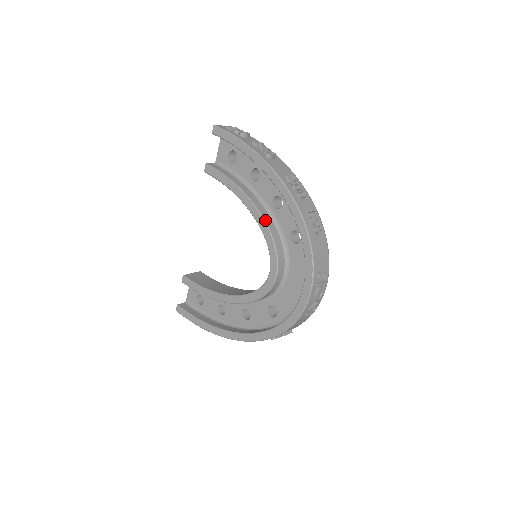
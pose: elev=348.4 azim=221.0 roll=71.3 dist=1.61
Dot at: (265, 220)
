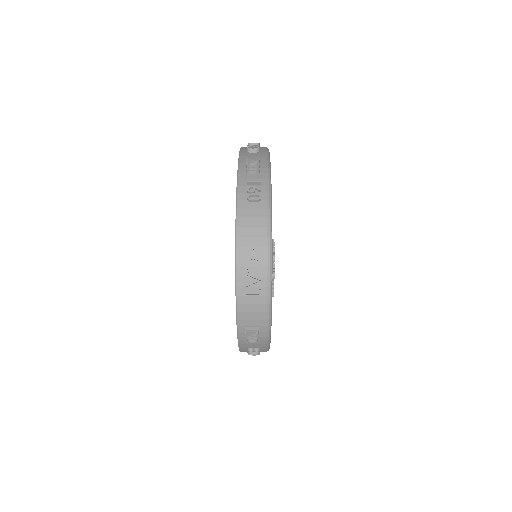
Dot at: occluded
